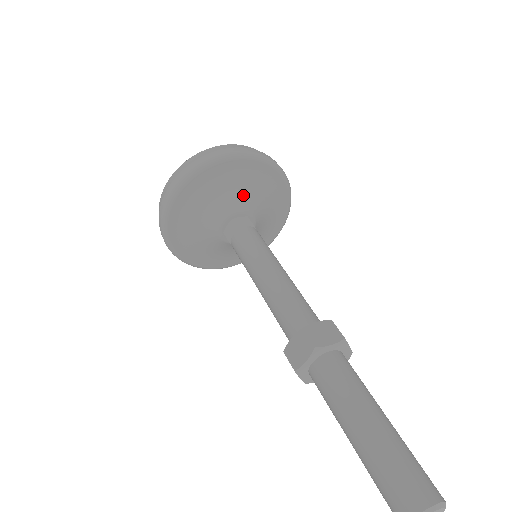
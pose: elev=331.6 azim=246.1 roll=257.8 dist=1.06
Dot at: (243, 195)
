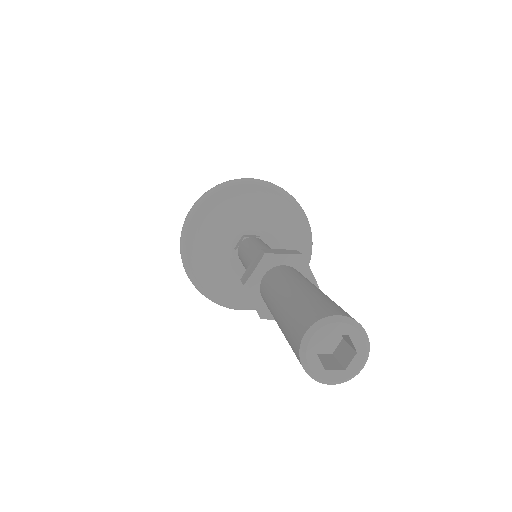
Dot at: (258, 218)
